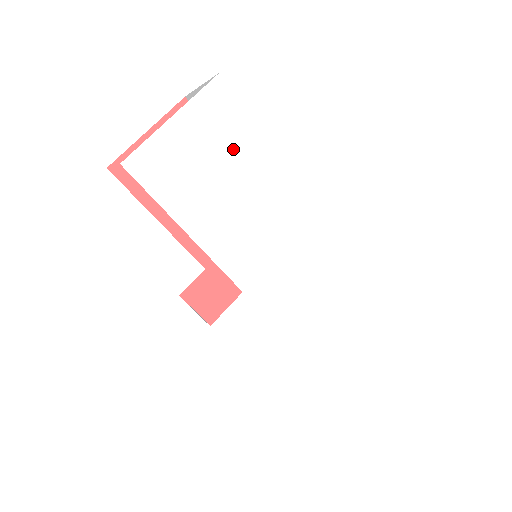
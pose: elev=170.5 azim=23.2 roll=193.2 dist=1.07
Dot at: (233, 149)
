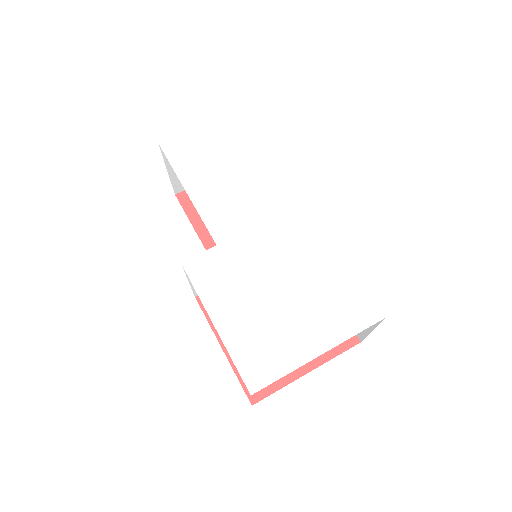
Dot at: (238, 149)
